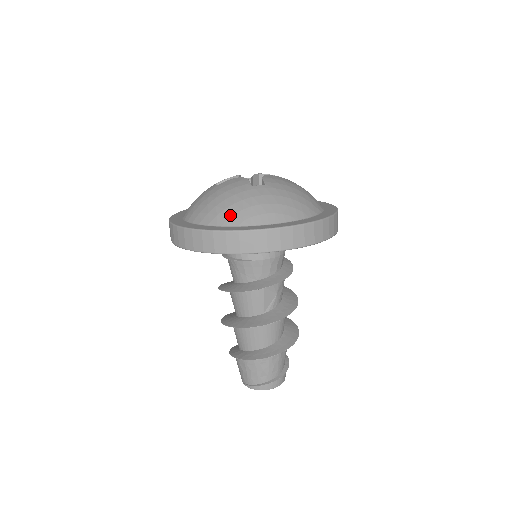
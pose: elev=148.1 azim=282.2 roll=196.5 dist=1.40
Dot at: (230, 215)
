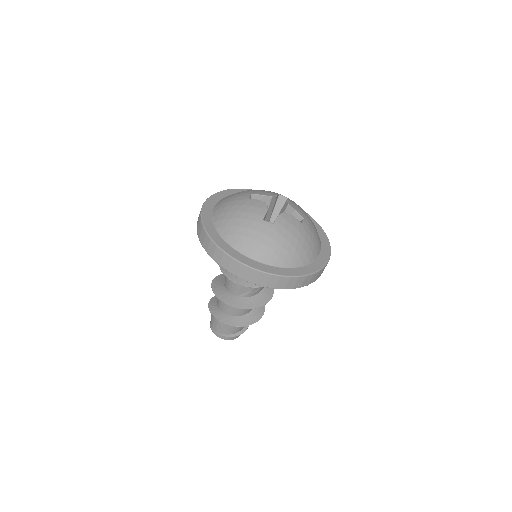
Dot at: (231, 233)
